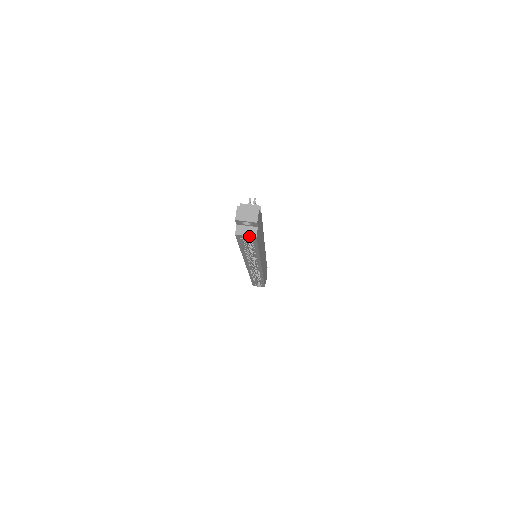
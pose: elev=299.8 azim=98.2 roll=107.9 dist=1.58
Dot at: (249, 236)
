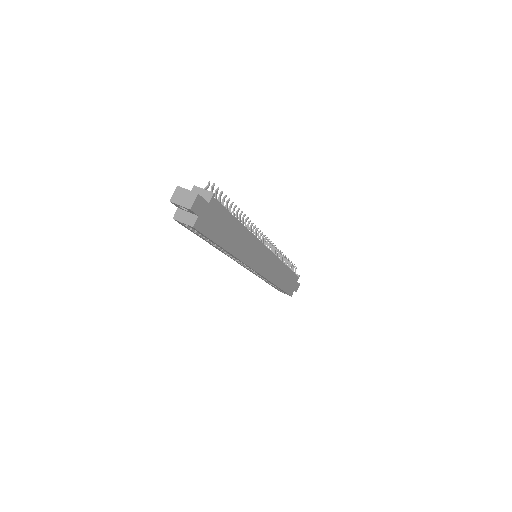
Dot at: (186, 224)
